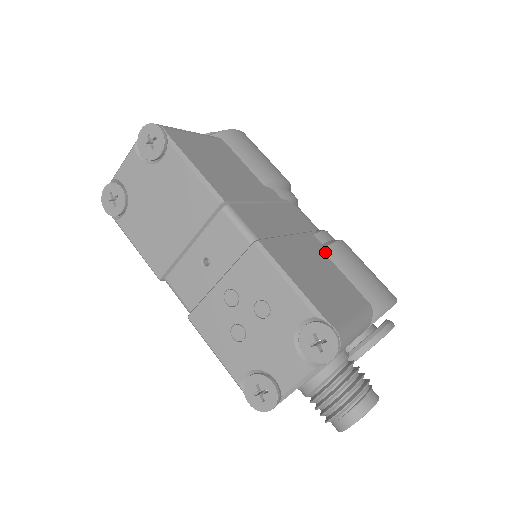
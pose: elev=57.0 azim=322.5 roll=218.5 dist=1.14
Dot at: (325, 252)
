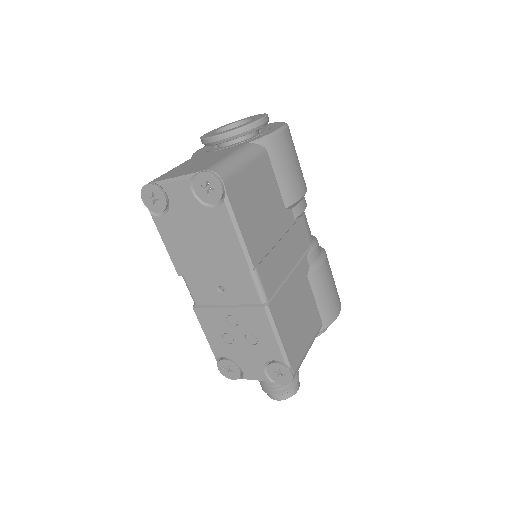
Dot at: (309, 278)
